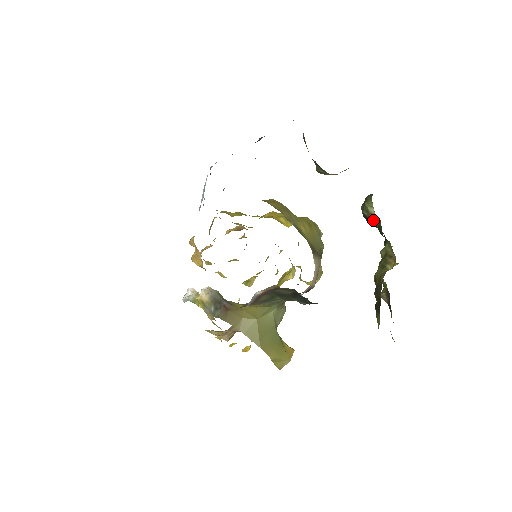
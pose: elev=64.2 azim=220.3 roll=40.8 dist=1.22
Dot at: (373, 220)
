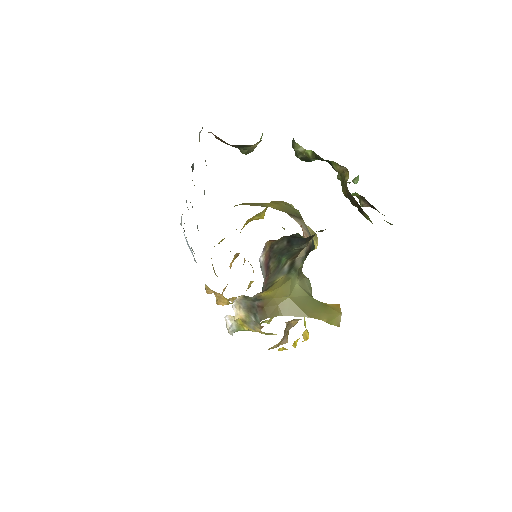
Dot at: (308, 155)
